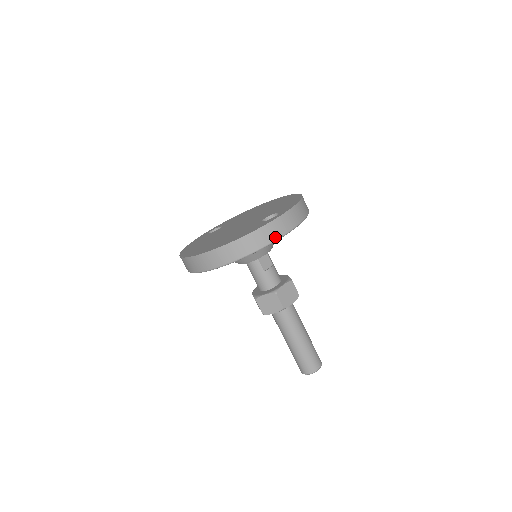
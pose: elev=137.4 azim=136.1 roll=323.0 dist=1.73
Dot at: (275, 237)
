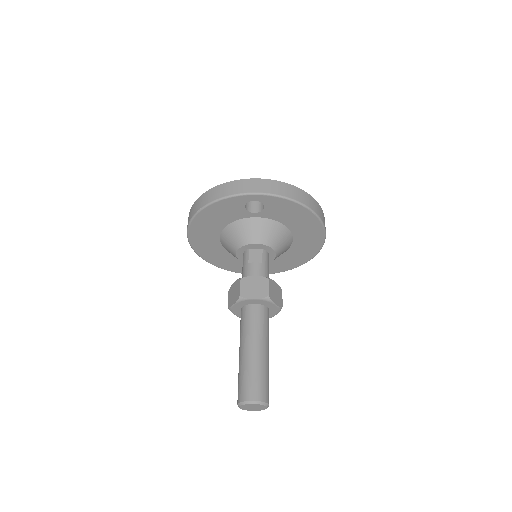
Dot at: (235, 192)
